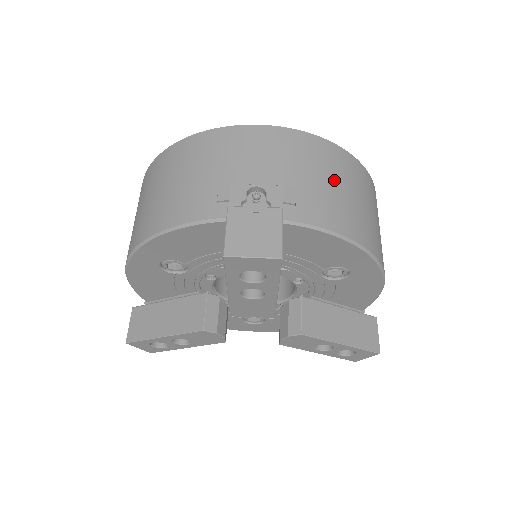
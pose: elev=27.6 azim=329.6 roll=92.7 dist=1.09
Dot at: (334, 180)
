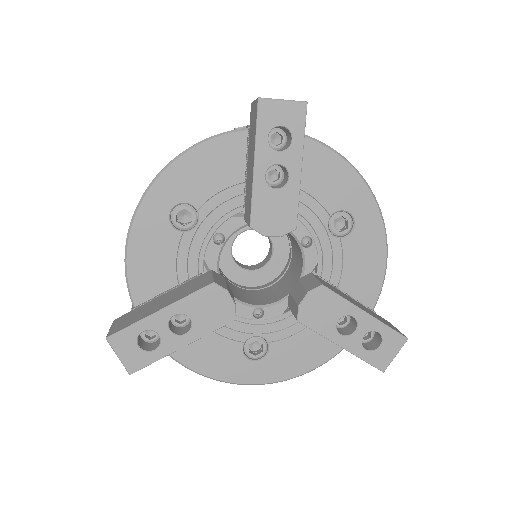
Dot at: occluded
